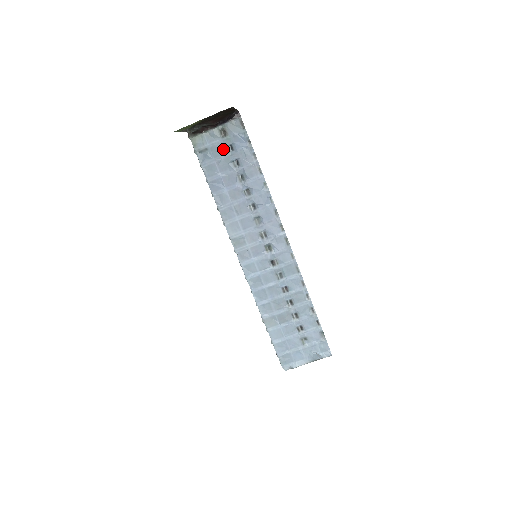
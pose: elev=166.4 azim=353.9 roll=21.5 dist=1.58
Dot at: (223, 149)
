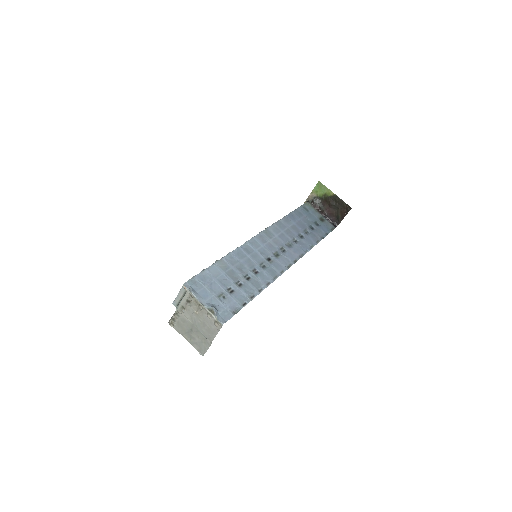
Dot at: (314, 220)
